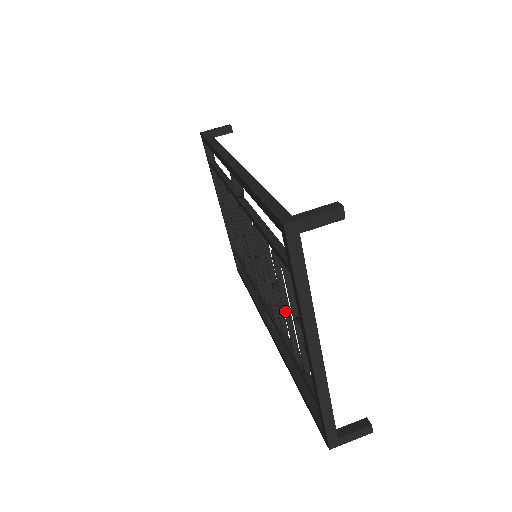
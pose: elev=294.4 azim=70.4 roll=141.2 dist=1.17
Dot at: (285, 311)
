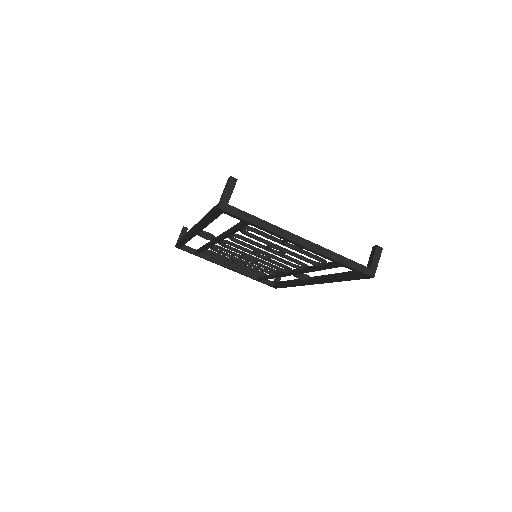
Dot at: (283, 251)
